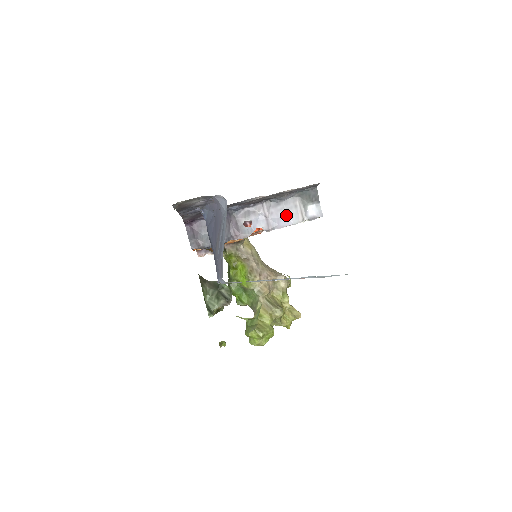
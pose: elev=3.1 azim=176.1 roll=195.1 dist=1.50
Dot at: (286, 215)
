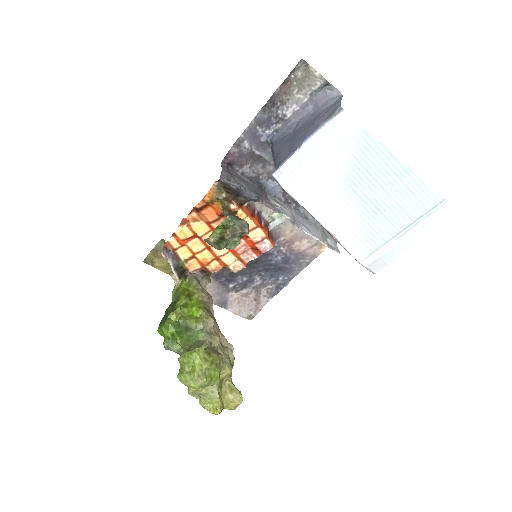
Dot at: (310, 228)
